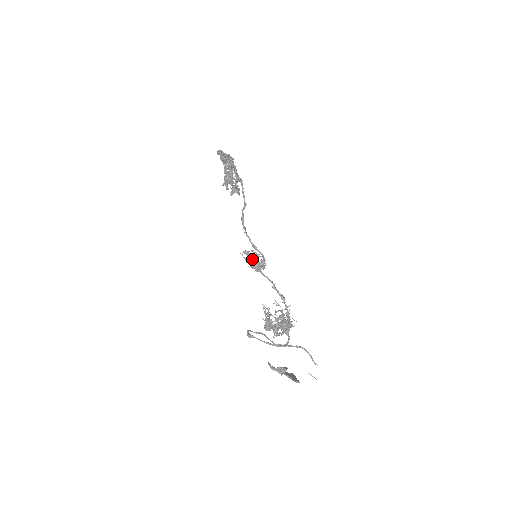
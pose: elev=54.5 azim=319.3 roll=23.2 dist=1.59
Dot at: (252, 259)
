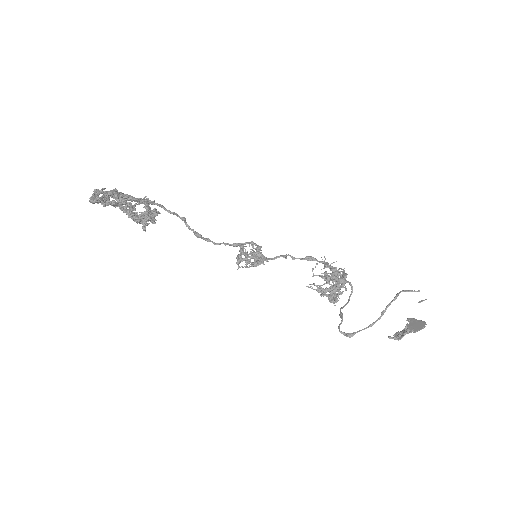
Dot at: occluded
